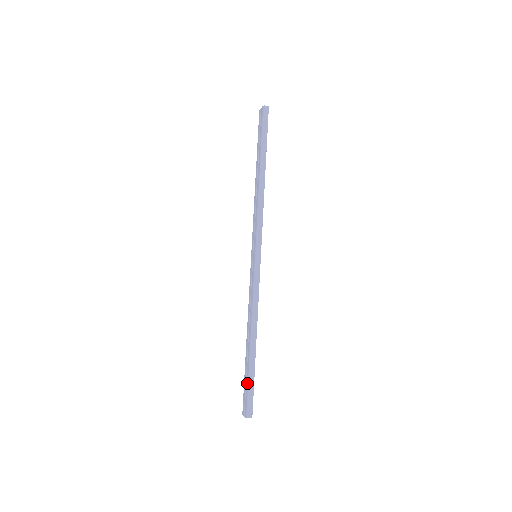
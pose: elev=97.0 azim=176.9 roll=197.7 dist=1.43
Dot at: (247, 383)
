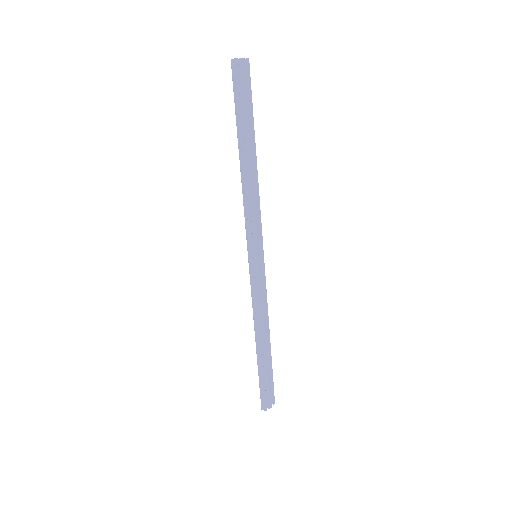
Dot at: (260, 380)
